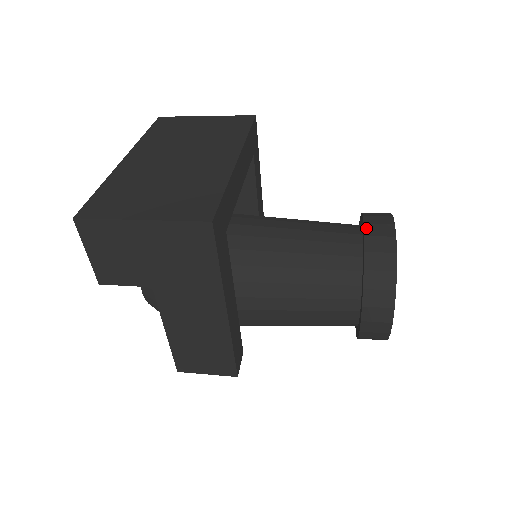
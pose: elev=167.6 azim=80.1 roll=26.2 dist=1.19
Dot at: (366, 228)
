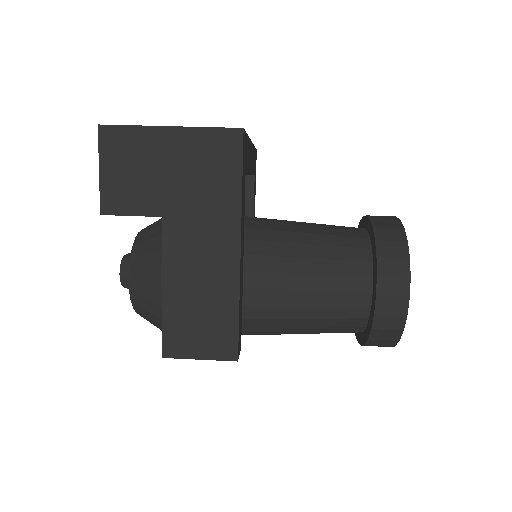
Dot at: (370, 216)
